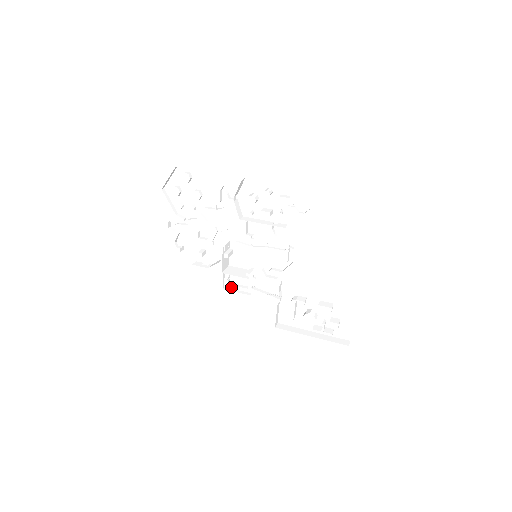
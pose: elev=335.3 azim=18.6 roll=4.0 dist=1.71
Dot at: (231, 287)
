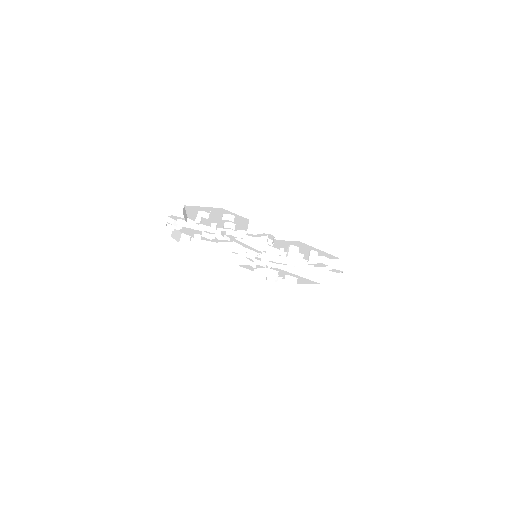
Dot at: occluded
